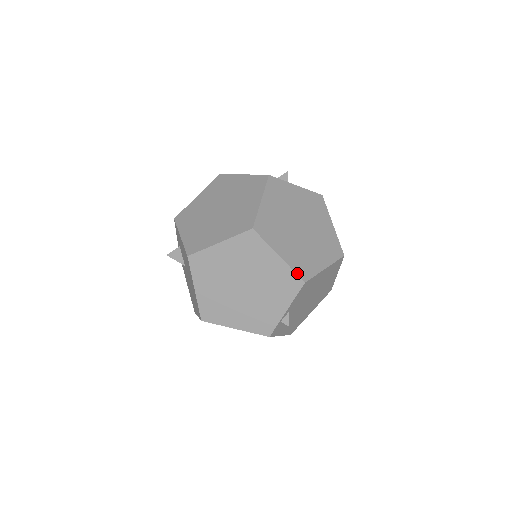
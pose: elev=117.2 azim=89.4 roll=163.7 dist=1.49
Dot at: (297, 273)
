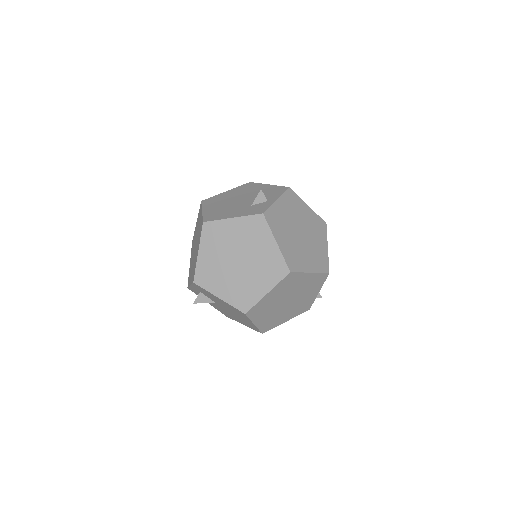
Dot at: (323, 272)
